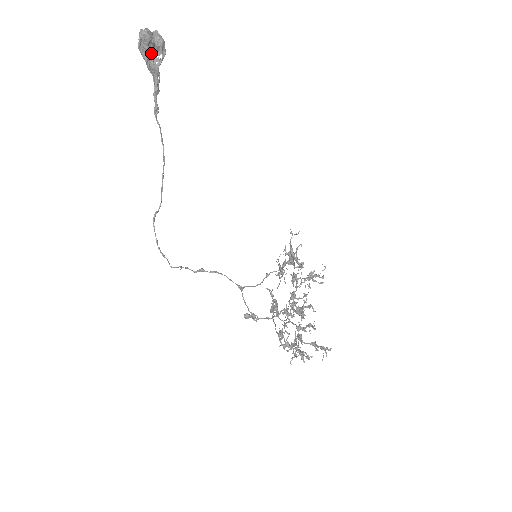
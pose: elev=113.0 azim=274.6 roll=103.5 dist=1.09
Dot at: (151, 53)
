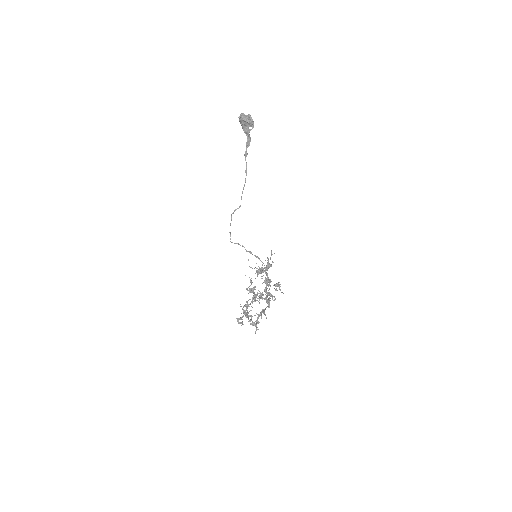
Dot at: (246, 125)
